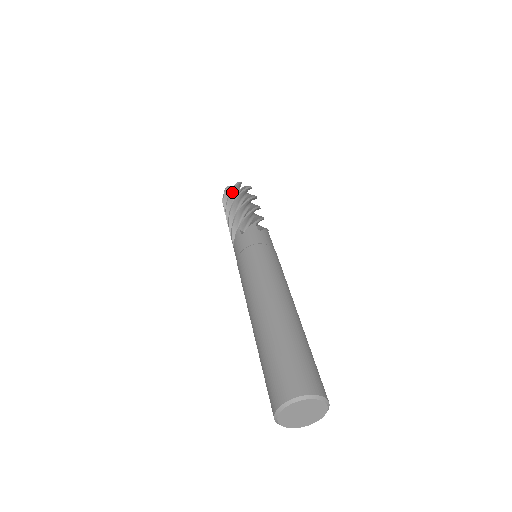
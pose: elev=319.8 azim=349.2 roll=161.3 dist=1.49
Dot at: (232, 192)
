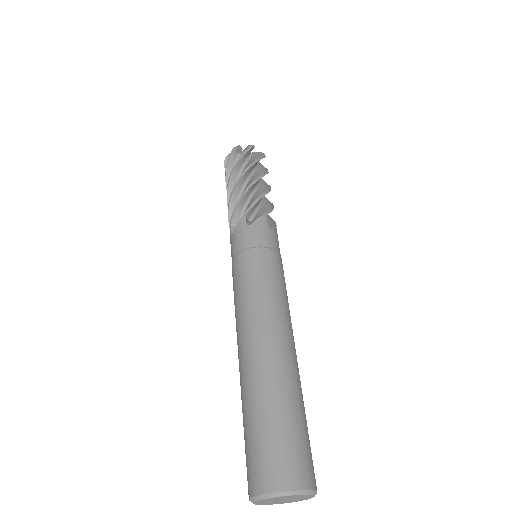
Dot at: (243, 157)
